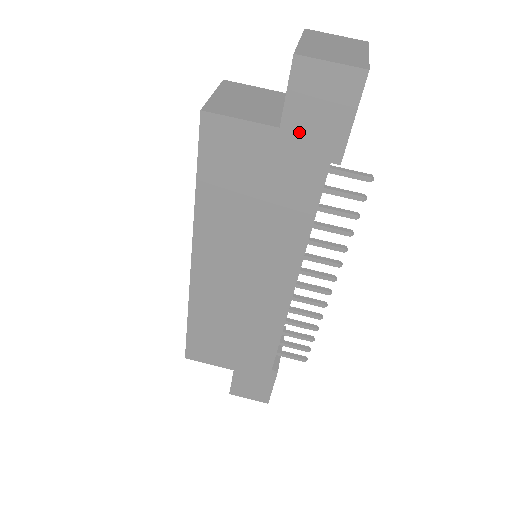
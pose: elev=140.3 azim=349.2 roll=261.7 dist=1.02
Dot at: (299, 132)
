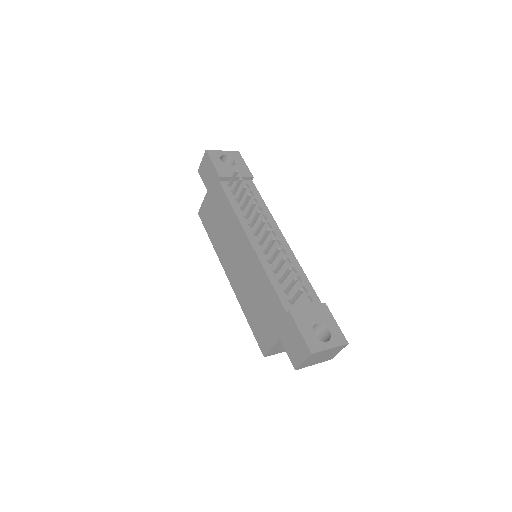
Dot at: (210, 185)
